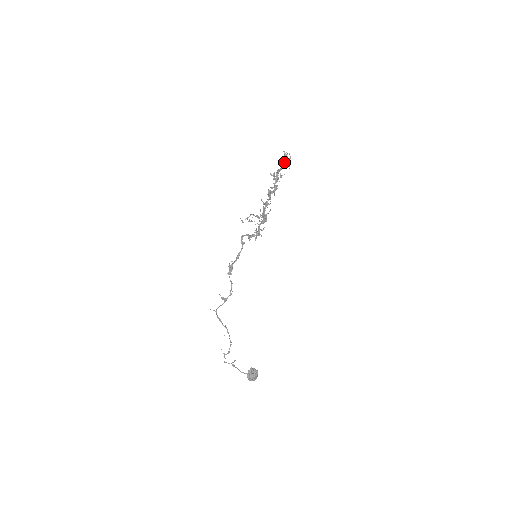
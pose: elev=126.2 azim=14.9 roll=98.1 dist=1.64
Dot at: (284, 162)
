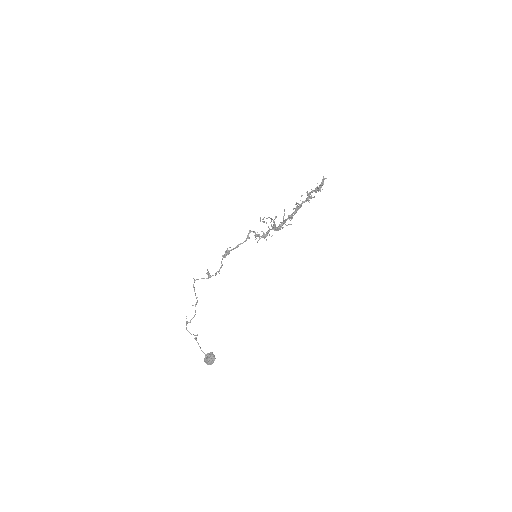
Dot at: occluded
